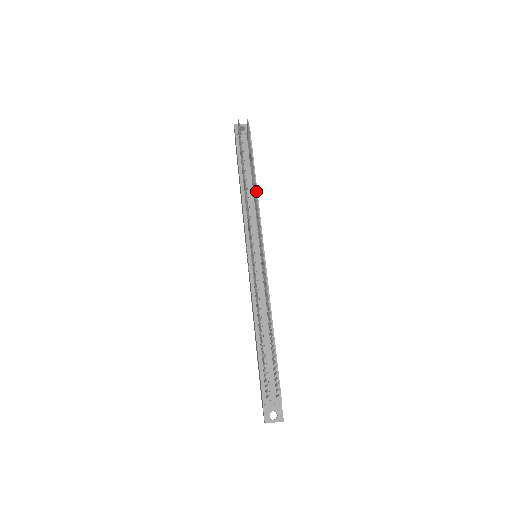
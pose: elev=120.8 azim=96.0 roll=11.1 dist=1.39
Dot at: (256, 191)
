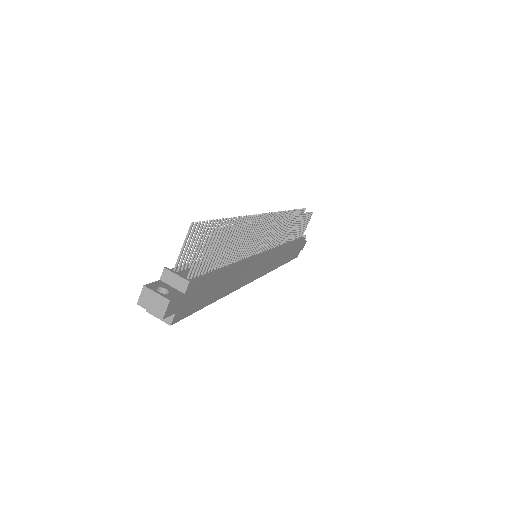
Dot at: (294, 215)
